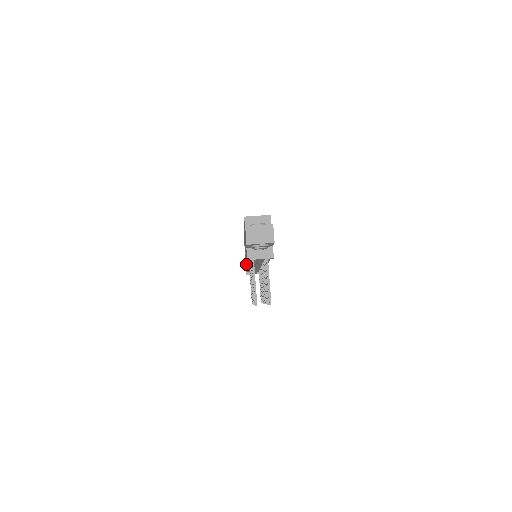
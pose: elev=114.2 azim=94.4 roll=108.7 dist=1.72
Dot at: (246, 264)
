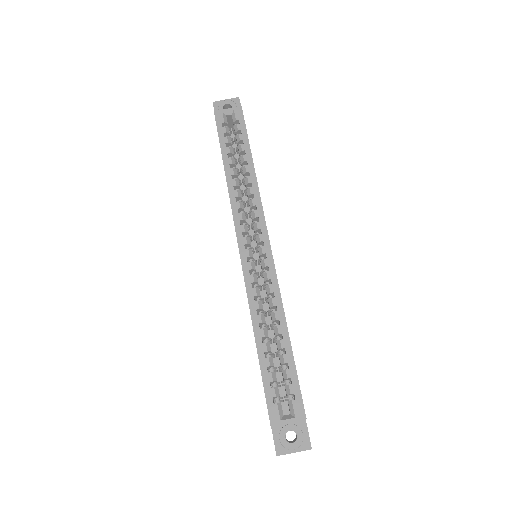
Dot at: occluded
